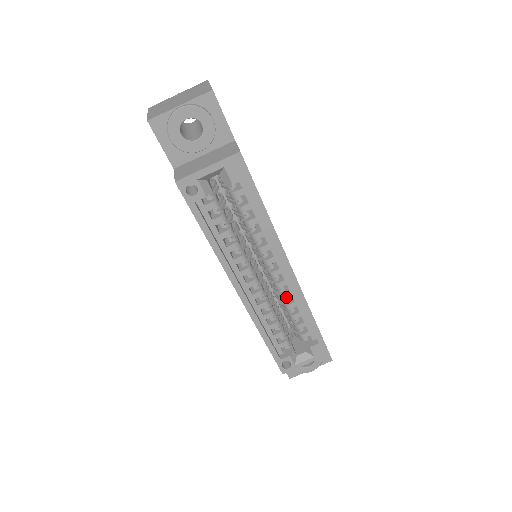
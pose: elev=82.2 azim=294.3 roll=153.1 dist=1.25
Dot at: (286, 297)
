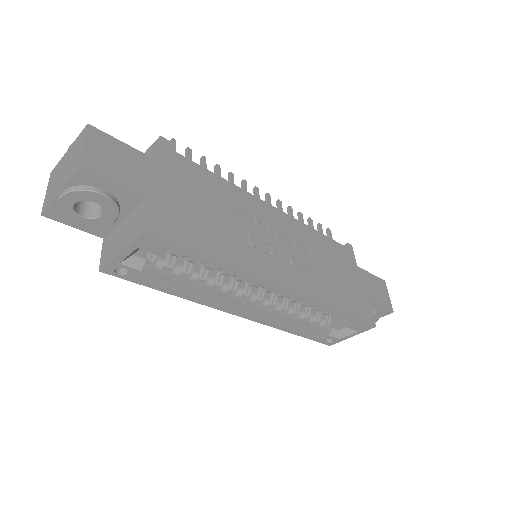
Dot at: (296, 301)
